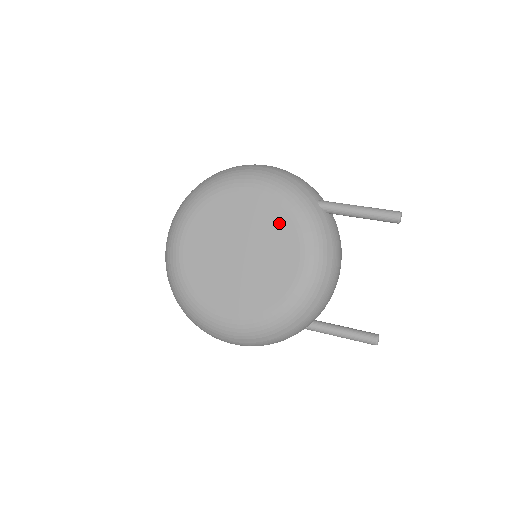
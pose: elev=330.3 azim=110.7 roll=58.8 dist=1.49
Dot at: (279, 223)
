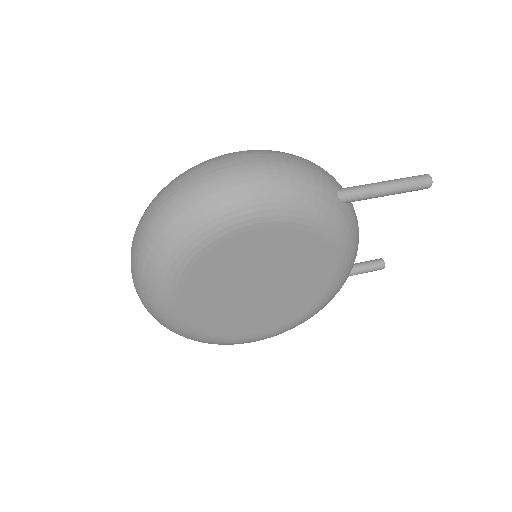
Dot at: (304, 247)
